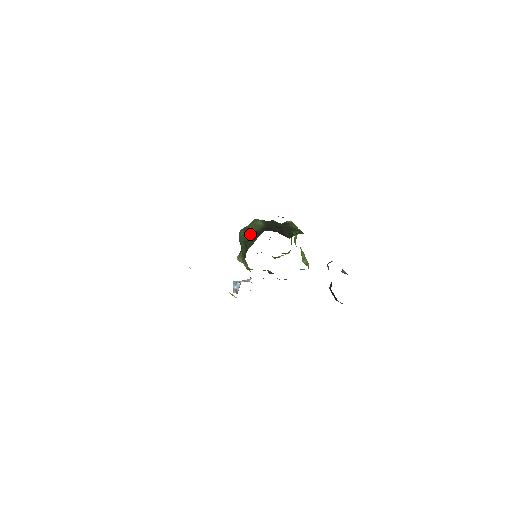
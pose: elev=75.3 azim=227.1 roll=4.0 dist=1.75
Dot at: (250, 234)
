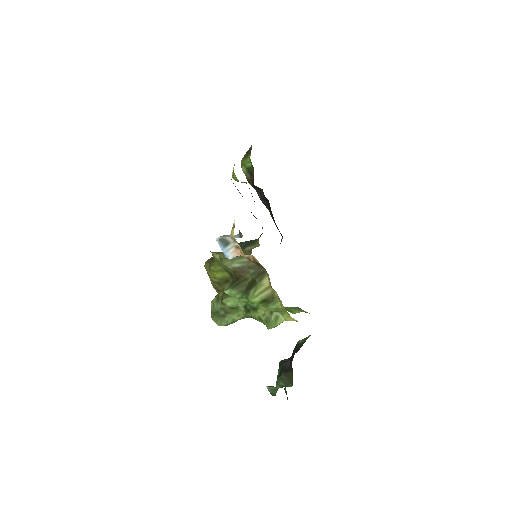
Dot at: occluded
